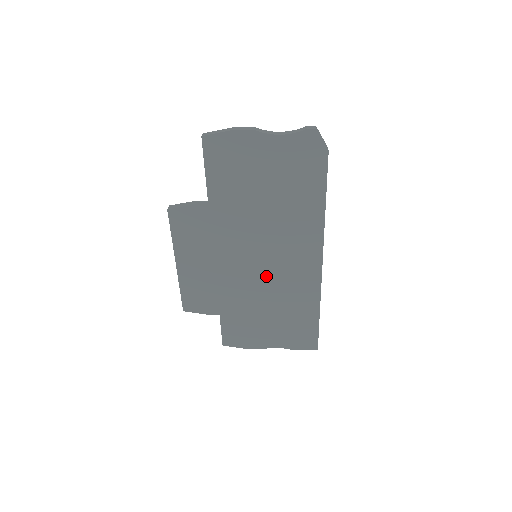
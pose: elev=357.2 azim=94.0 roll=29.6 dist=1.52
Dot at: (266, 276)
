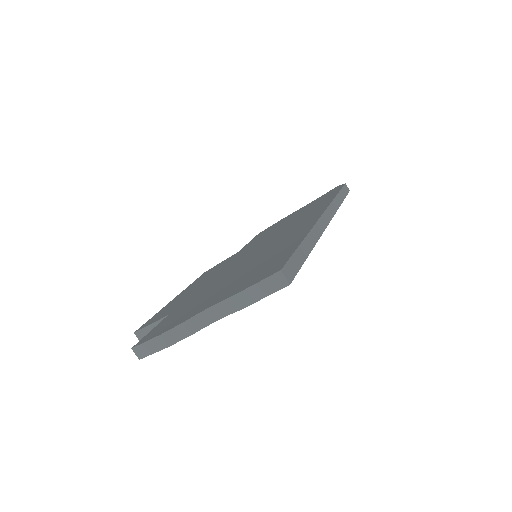
Dot at: (254, 255)
